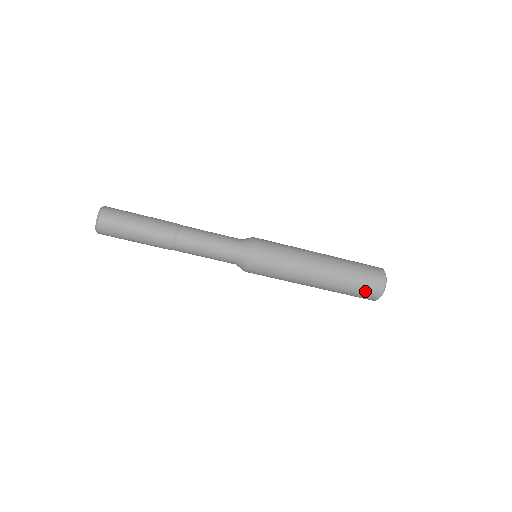
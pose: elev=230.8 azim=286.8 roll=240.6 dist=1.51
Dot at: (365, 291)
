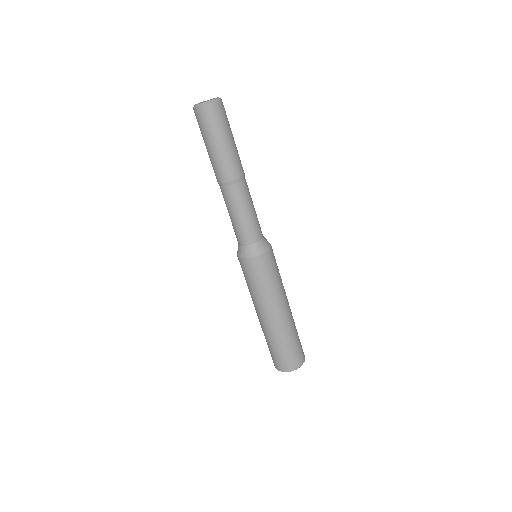
Dot at: (293, 355)
